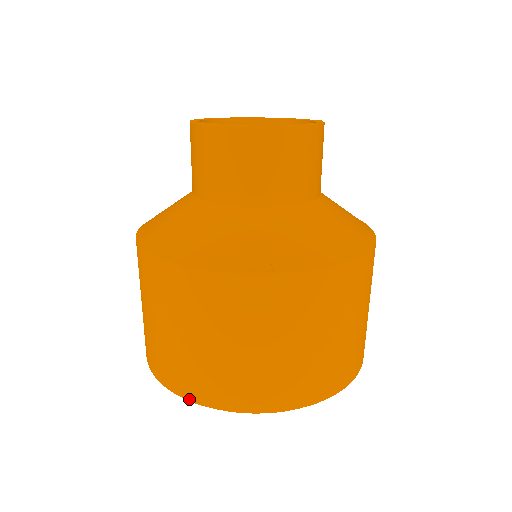
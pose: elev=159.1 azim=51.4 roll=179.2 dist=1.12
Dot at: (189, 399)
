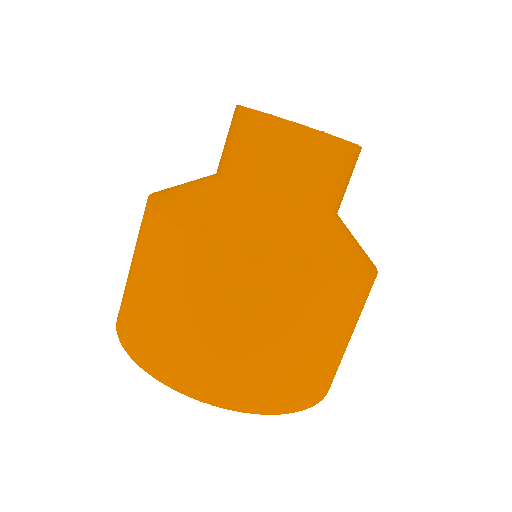
Dot at: (117, 332)
